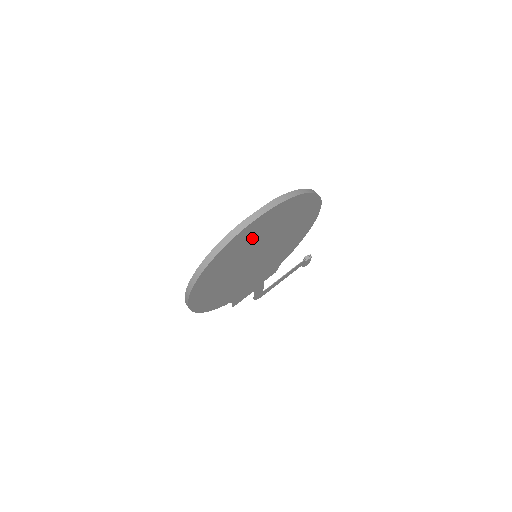
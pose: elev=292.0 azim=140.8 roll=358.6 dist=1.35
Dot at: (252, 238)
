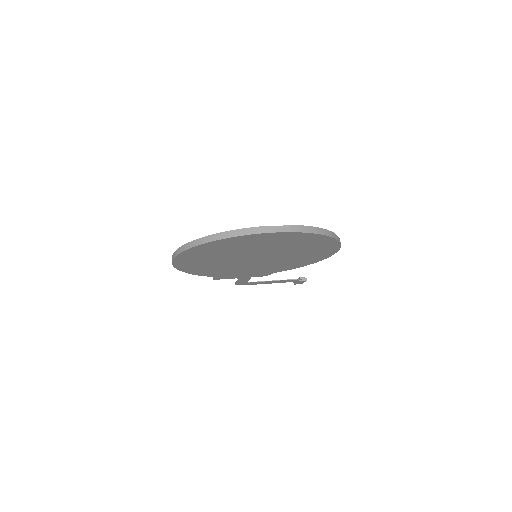
Dot at: (260, 243)
